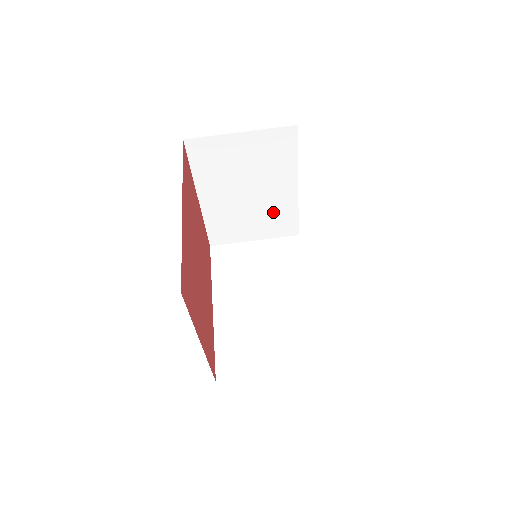
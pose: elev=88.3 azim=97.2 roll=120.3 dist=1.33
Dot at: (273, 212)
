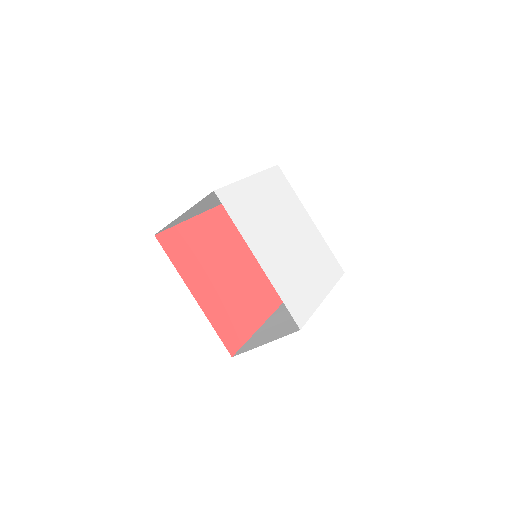
Dot at: occluded
